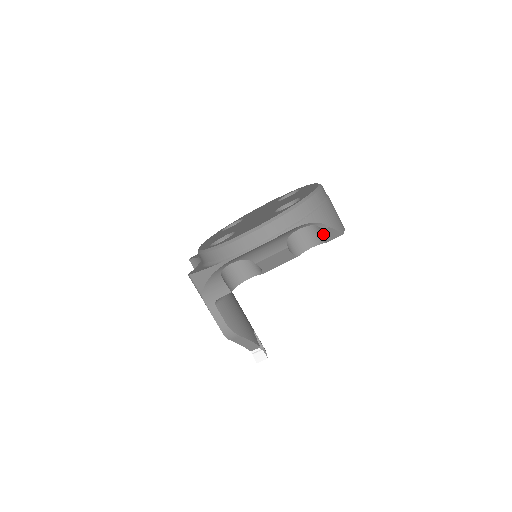
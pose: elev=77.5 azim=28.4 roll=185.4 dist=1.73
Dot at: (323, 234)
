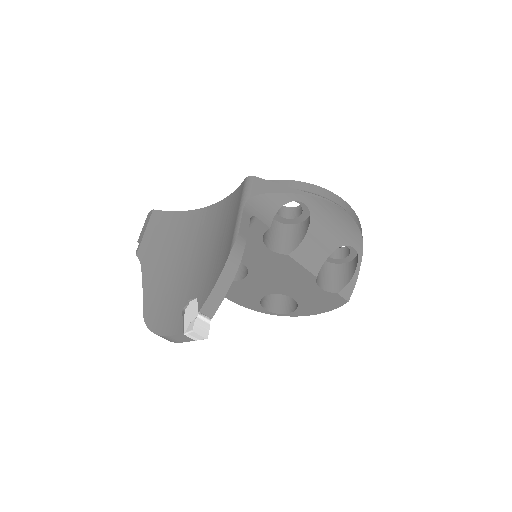
Dot at: (340, 285)
